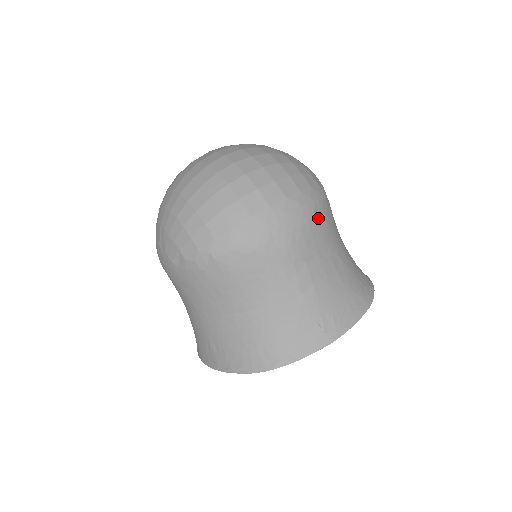
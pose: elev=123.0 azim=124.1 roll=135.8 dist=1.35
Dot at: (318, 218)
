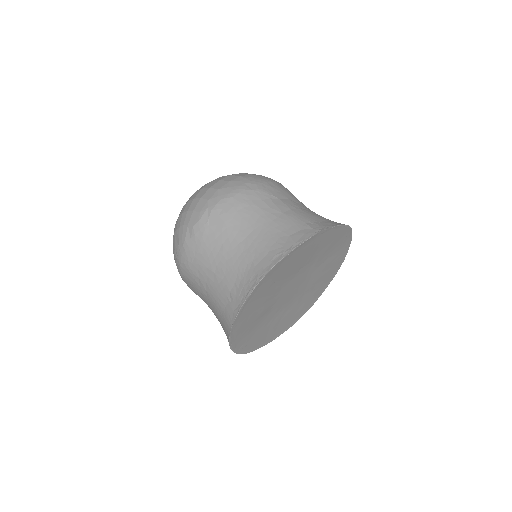
Dot at: (280, 185)
